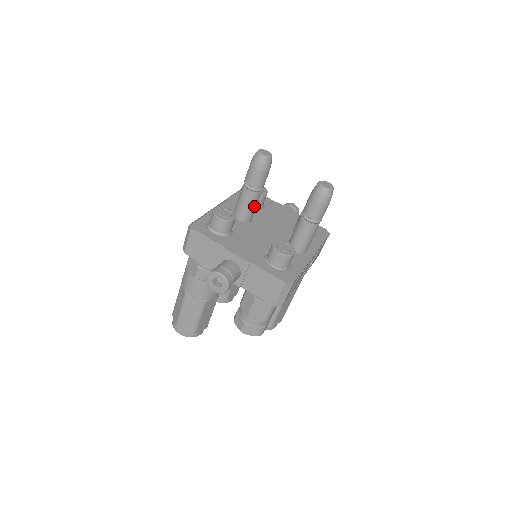
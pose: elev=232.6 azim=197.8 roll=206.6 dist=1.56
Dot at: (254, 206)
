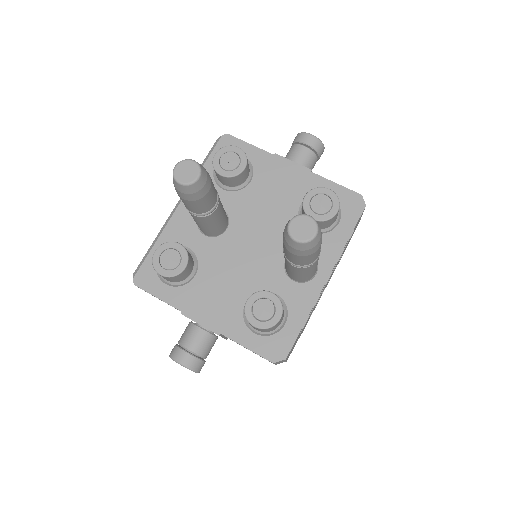
Dot at: (217, 221)
